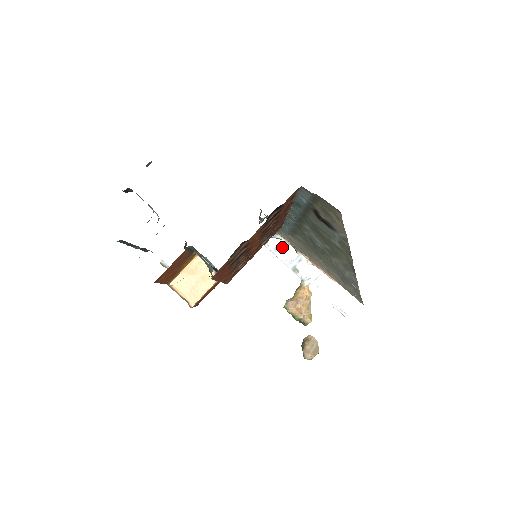
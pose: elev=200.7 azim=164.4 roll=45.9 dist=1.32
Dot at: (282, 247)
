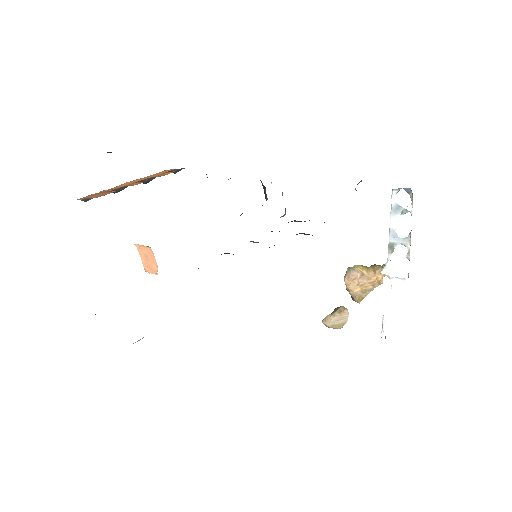
Dot at: (403, 211)
